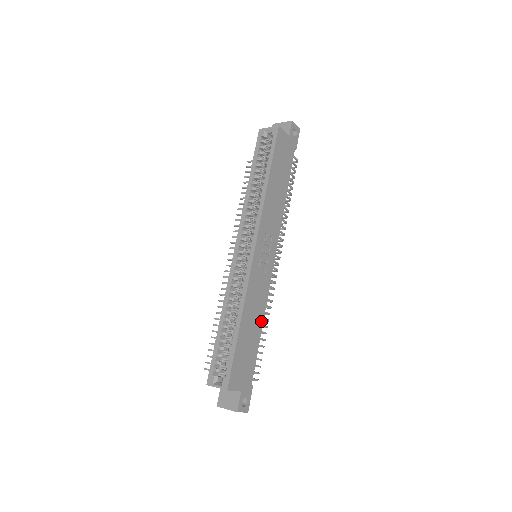
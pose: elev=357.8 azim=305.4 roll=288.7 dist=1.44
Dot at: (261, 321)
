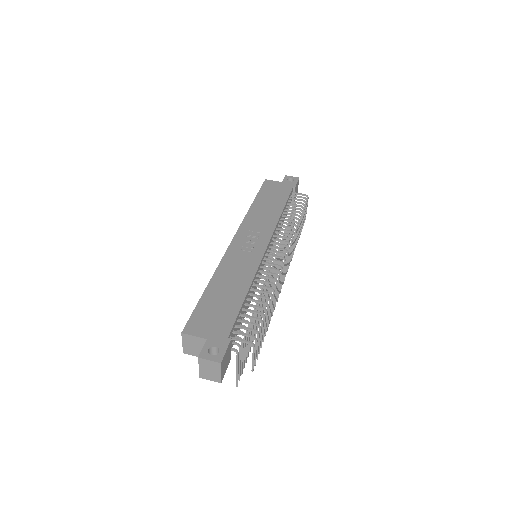
Dot at: (246, 287)
